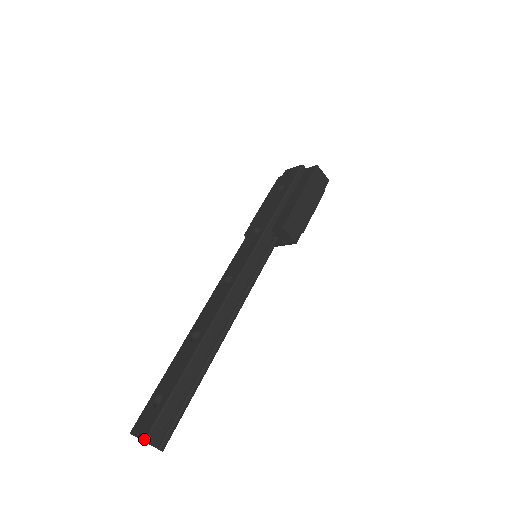
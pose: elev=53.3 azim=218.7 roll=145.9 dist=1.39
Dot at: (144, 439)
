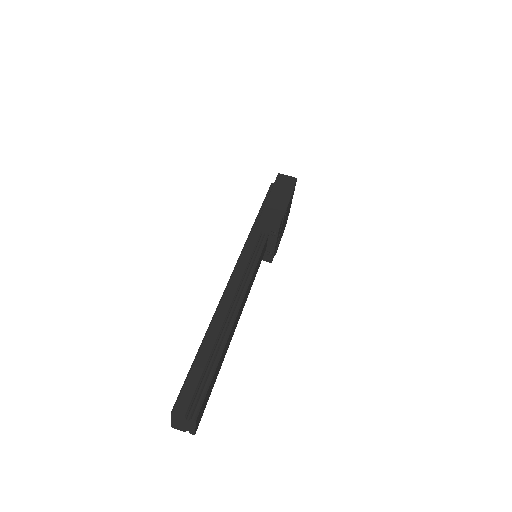
Dot at: (171, 411)
